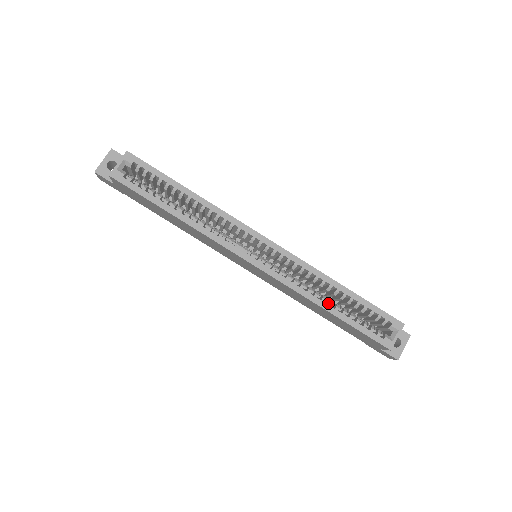
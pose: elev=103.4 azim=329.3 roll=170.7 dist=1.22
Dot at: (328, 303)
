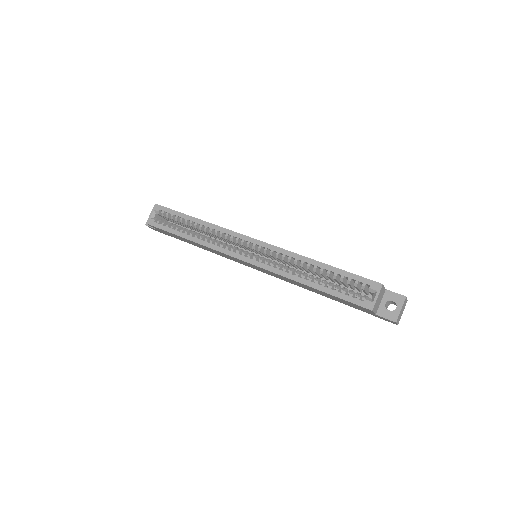
Dot at: occluded
